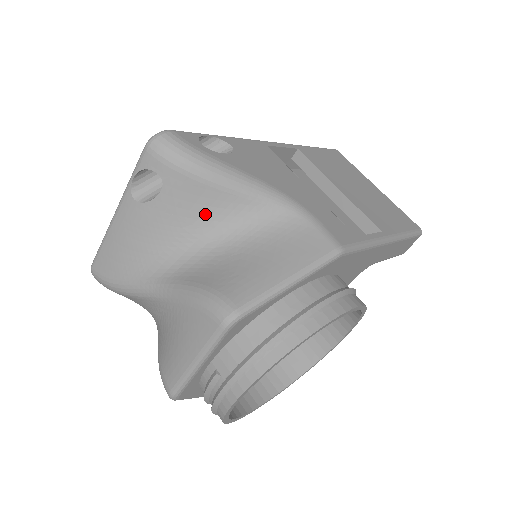
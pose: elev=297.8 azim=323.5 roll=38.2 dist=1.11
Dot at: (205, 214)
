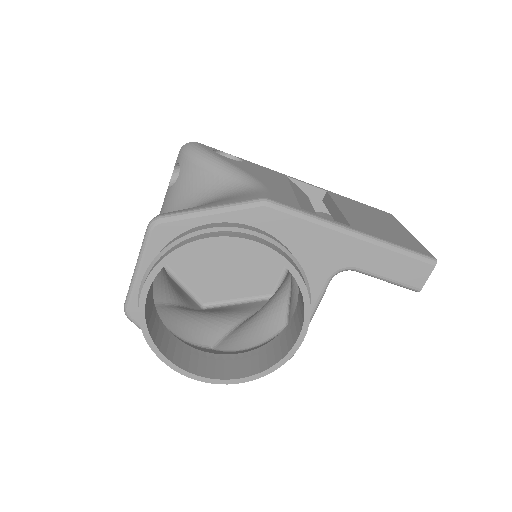
Dot at: (197, 189)
